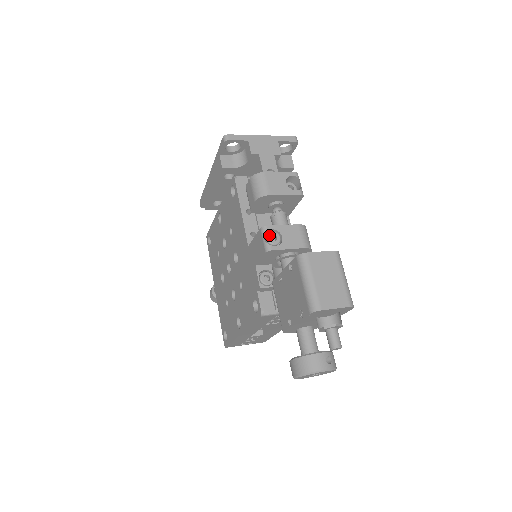
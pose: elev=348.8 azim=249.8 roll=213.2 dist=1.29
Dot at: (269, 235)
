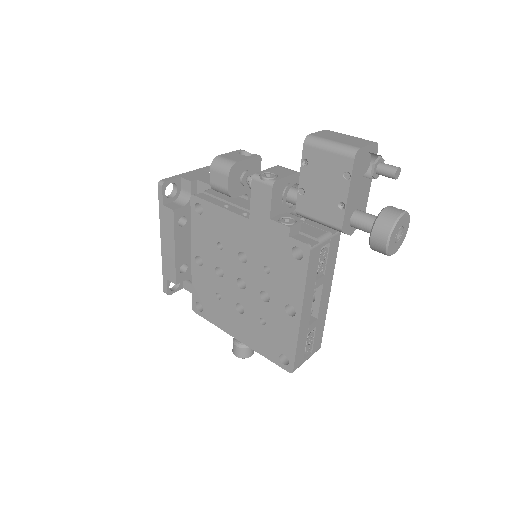
Dot at: (263, 176)
